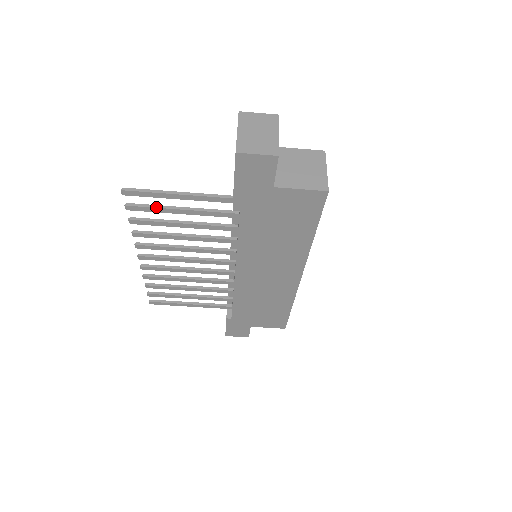
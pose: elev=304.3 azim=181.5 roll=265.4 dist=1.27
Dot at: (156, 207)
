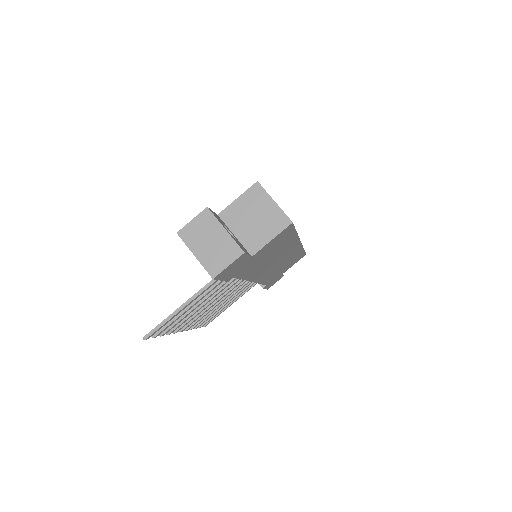
Dot at: (174, 320)
